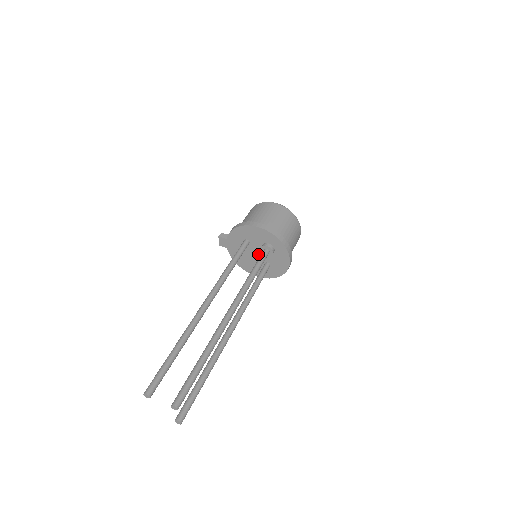
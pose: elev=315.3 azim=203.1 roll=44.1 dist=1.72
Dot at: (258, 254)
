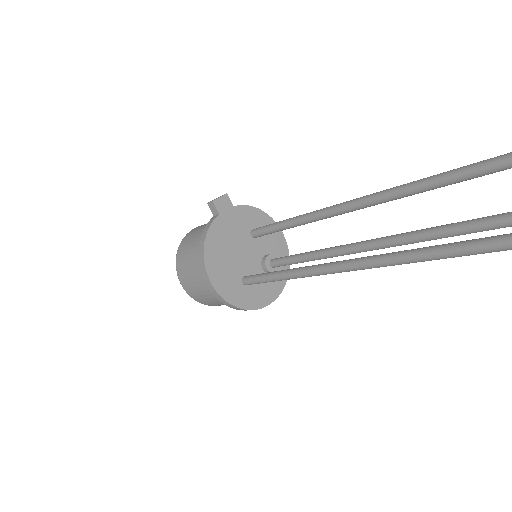
Dot at: (249, 258)
